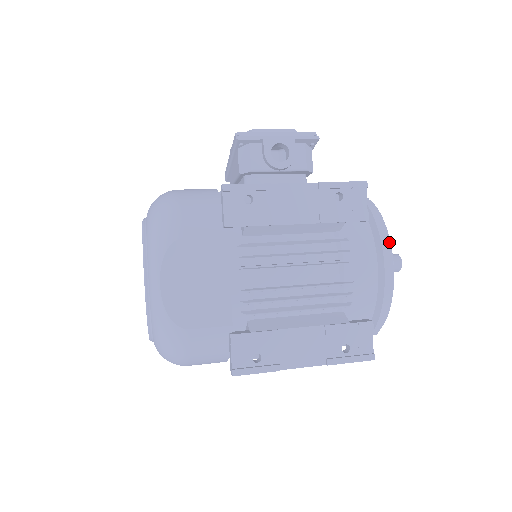
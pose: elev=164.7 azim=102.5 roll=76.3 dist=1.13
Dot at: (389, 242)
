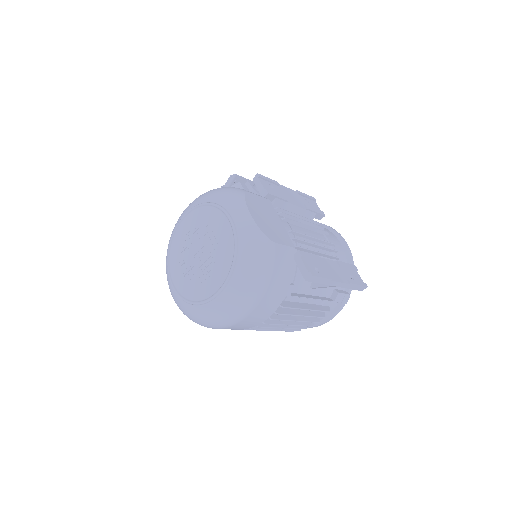
Dot at: occluded
